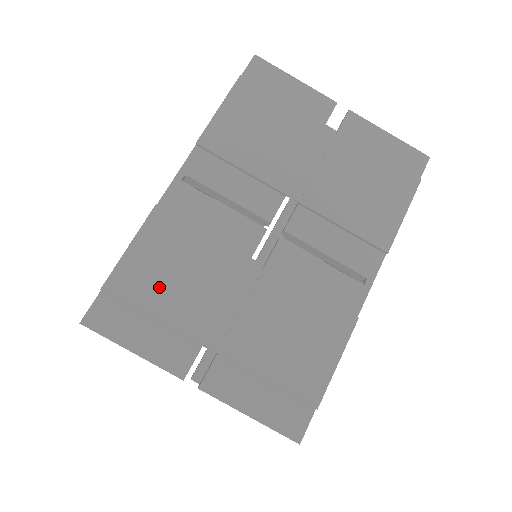
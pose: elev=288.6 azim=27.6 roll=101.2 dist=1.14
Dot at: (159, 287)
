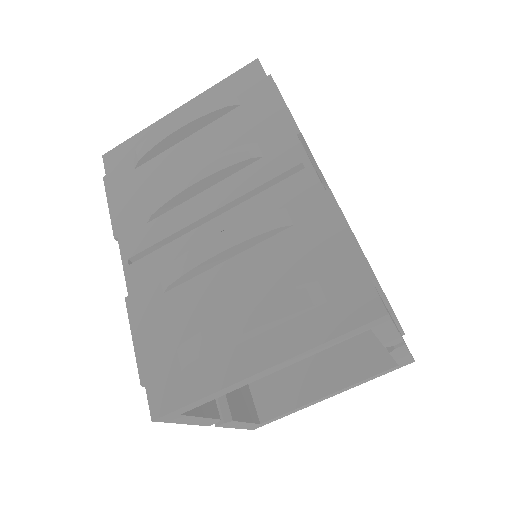
Dot at: occluded
